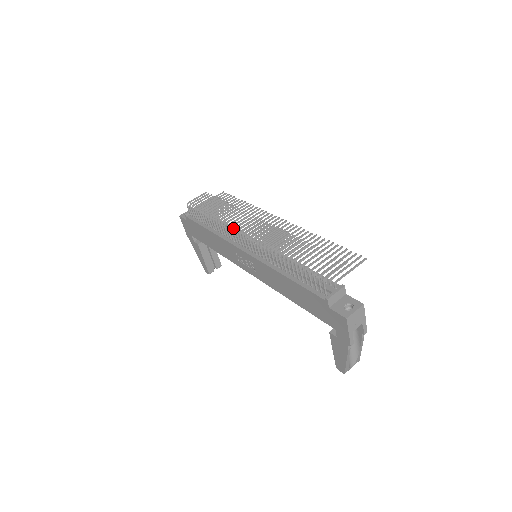
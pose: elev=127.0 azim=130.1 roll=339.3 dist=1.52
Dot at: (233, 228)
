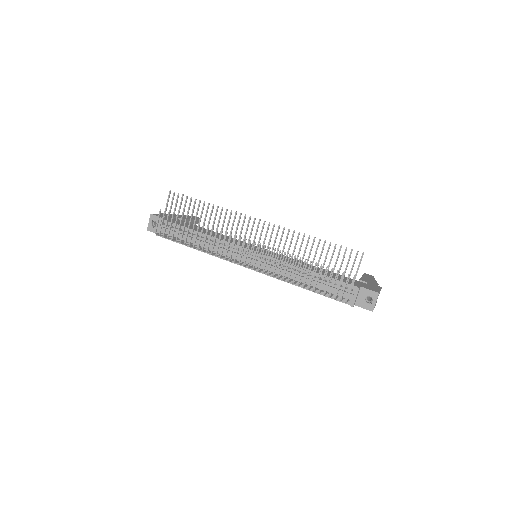
Dot at: (229, 260)
